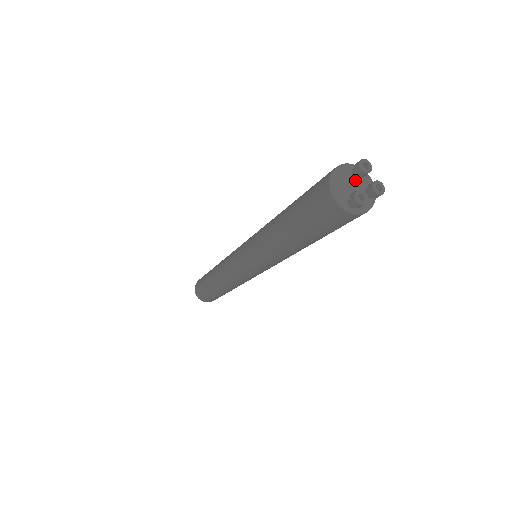
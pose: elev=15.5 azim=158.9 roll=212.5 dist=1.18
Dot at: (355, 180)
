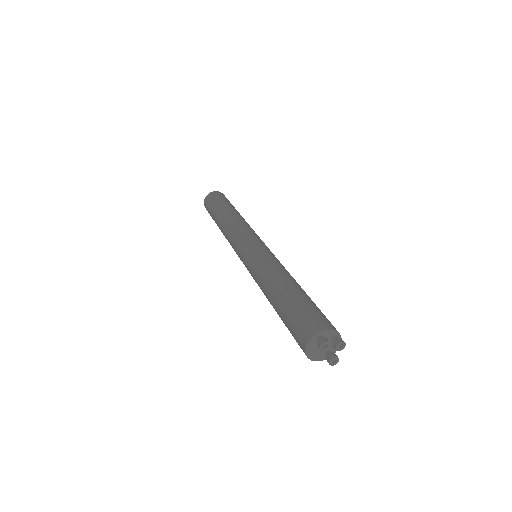
Dot at: occluded
